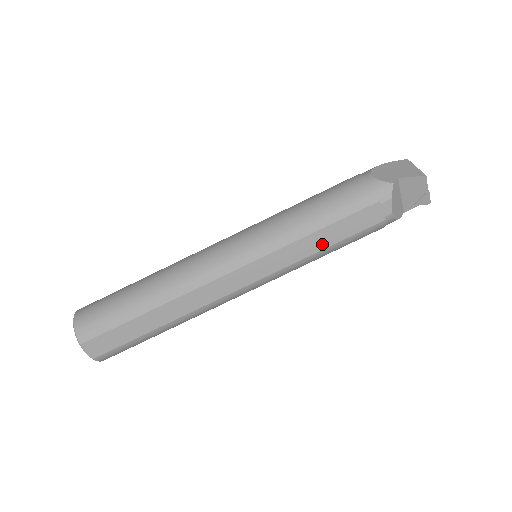
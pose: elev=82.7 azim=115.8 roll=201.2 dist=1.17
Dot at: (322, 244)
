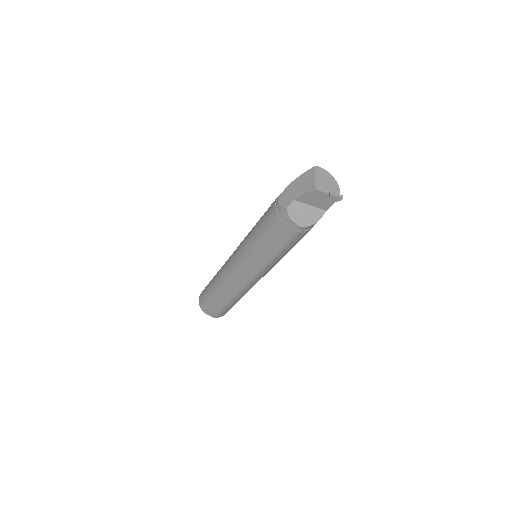
Dot at: (272, 252)
